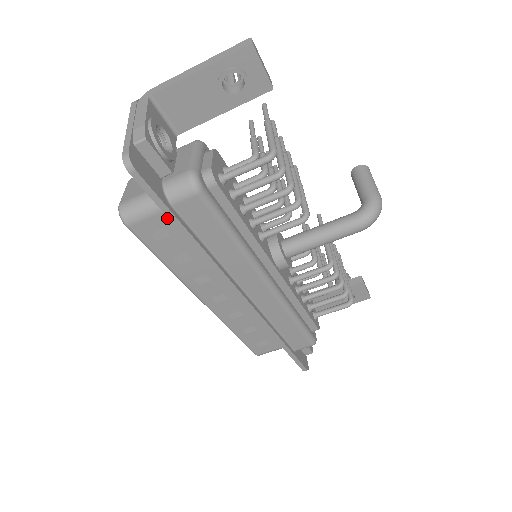
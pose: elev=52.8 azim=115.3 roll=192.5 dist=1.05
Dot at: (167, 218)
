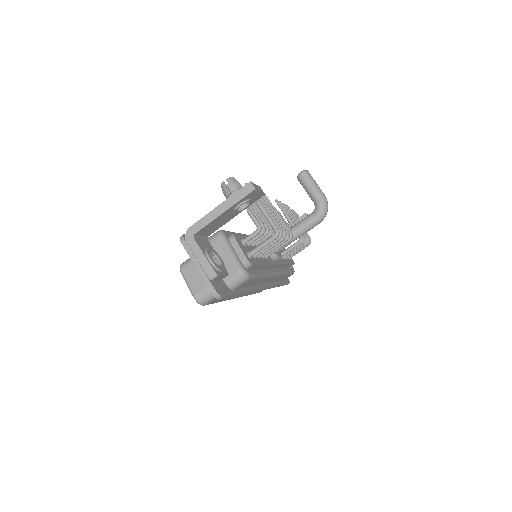
Dot at: occluded
